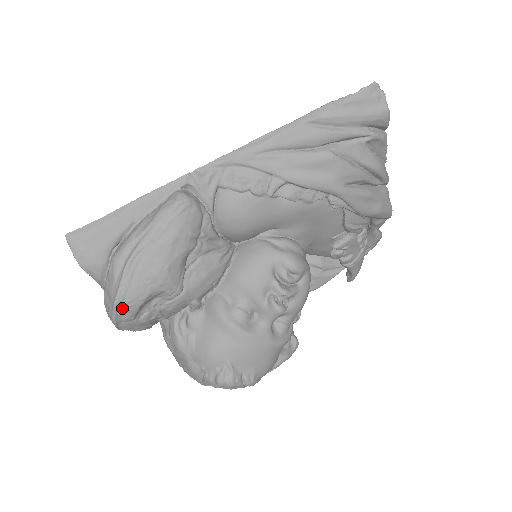
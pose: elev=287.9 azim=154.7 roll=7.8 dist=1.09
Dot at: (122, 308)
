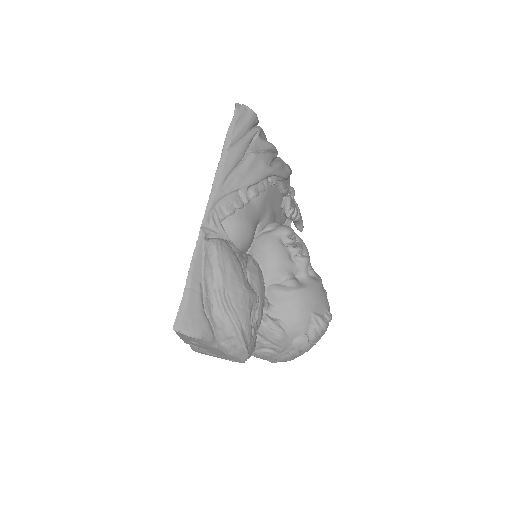
Dot at: (244, 334)
